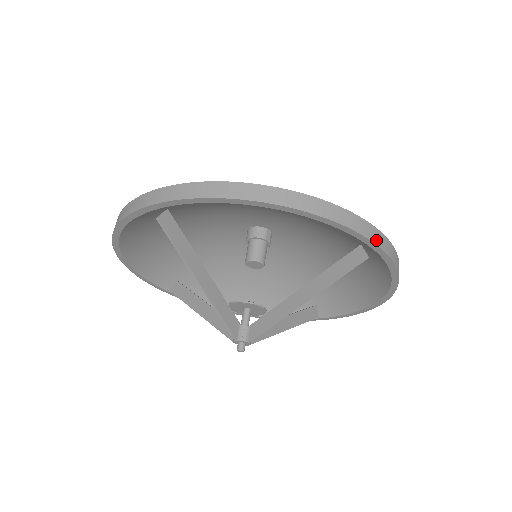
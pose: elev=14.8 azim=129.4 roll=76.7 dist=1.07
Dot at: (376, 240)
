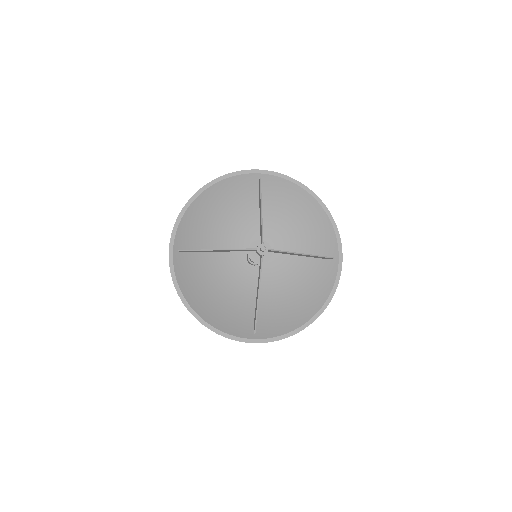
Dot at: (341, 250)
